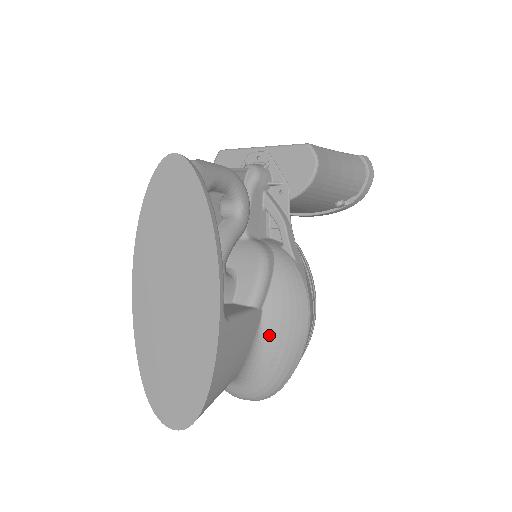
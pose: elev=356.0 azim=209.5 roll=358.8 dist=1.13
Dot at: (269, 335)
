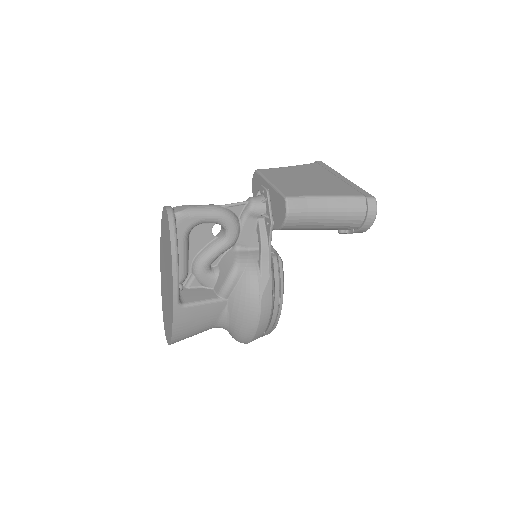
Dot at: (231, 315)
